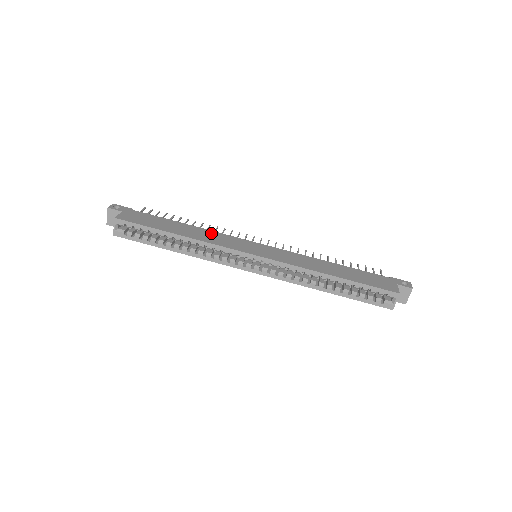
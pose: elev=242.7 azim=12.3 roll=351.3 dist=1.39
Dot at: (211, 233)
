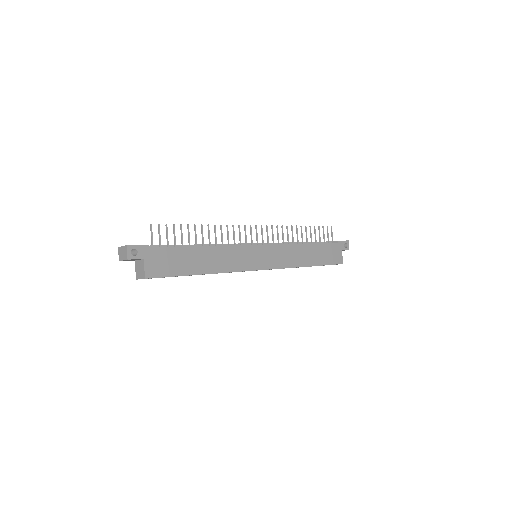
Dot at: (225, 252)
